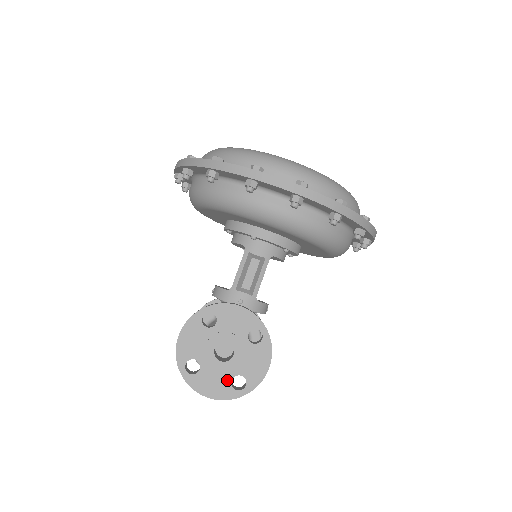
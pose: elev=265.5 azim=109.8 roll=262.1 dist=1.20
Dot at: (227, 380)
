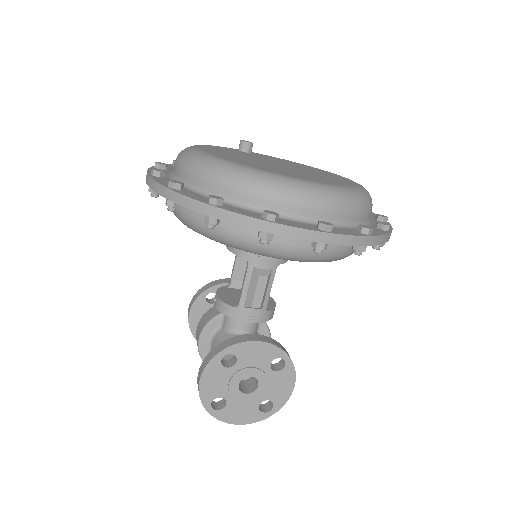
Dot at: (254, 407)
